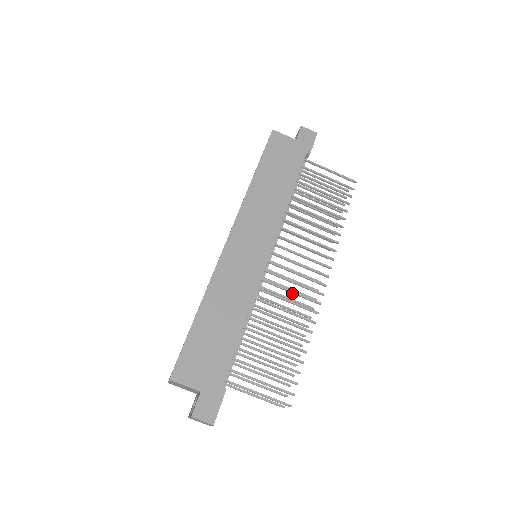
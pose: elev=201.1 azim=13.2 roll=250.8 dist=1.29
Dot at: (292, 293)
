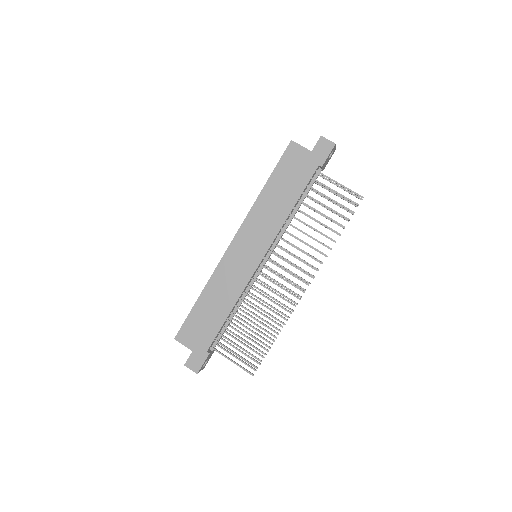
Dot at: (274, 293)
